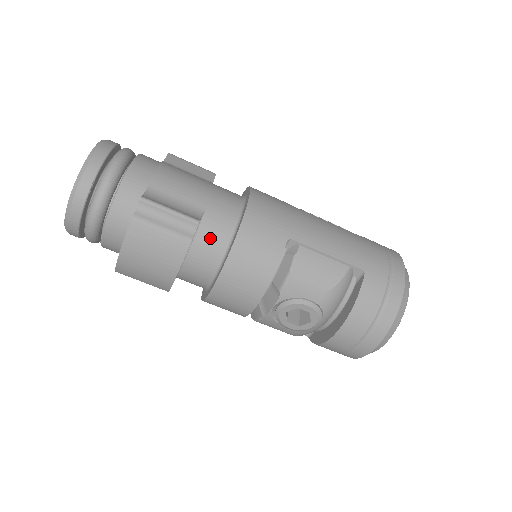
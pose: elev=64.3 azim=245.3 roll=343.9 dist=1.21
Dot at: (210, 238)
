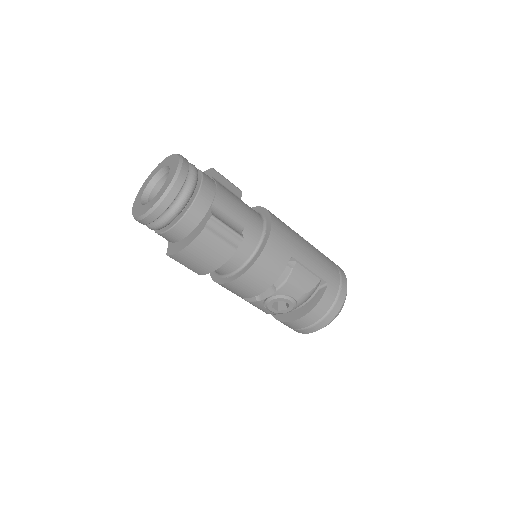
Dot at: (243, 247)
